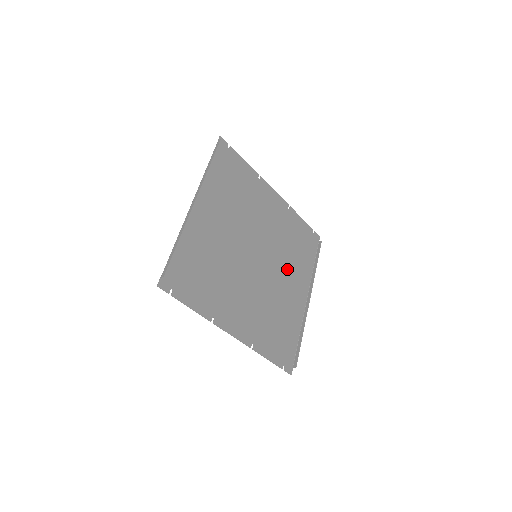
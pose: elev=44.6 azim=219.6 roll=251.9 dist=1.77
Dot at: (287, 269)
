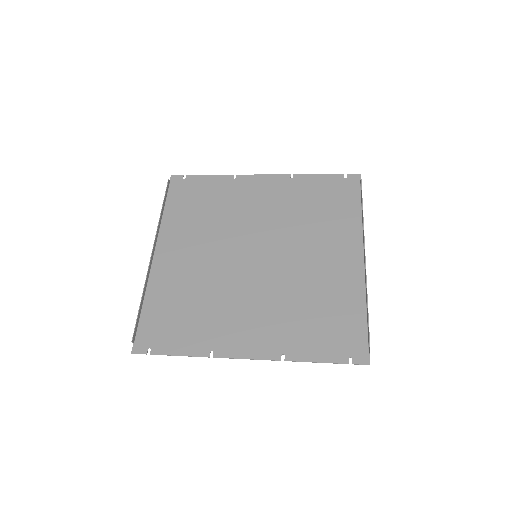
Dot at: (313, 243)
